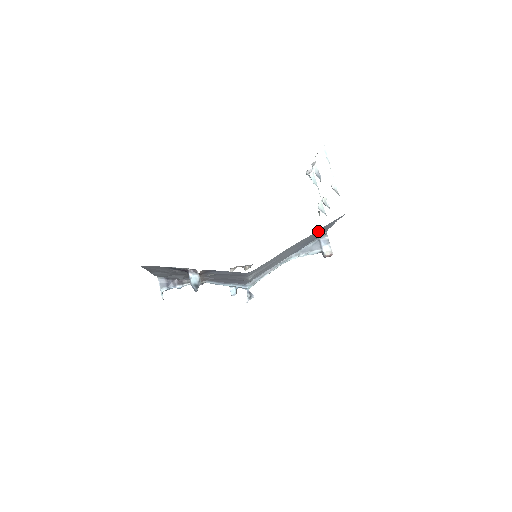
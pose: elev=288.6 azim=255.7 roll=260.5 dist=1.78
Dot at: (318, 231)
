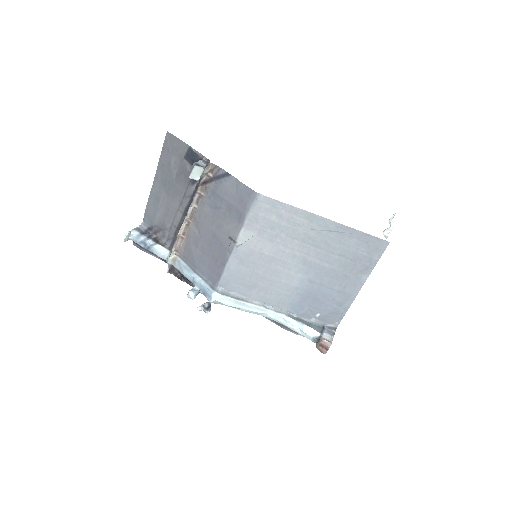
Dot at: (347, 246)
